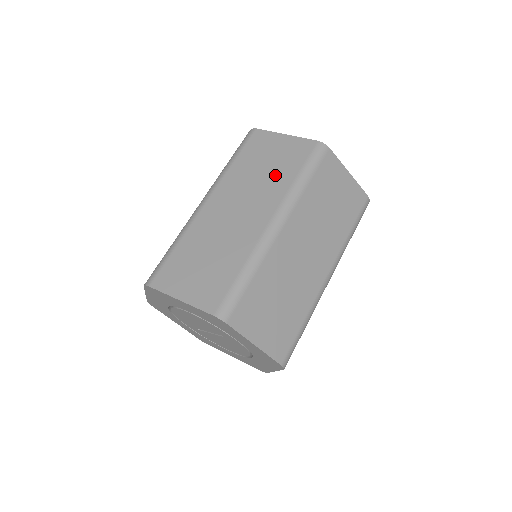
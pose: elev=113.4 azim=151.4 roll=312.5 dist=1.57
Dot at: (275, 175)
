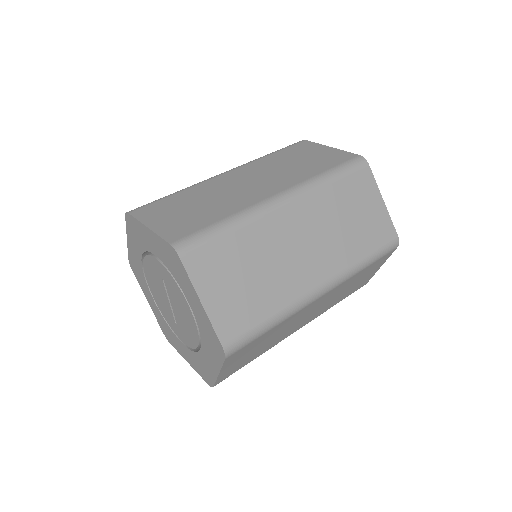
Dot at: occluded
